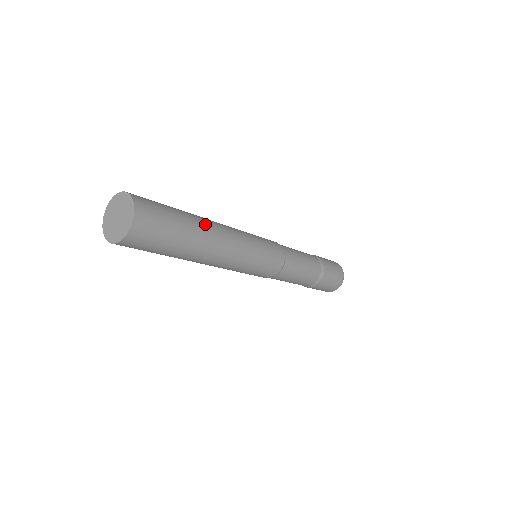
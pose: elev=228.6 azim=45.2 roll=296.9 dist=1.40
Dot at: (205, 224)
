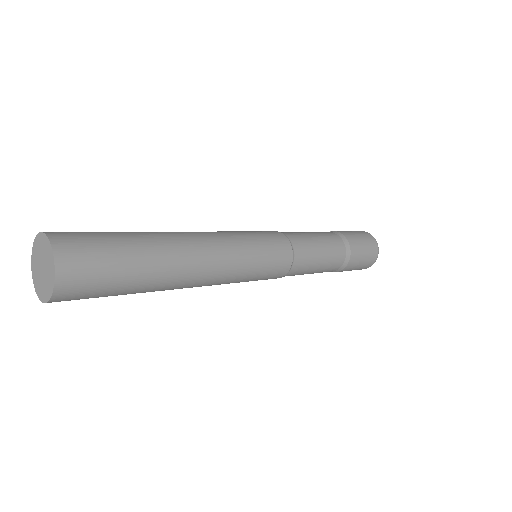
Dot at: (173, 255)
